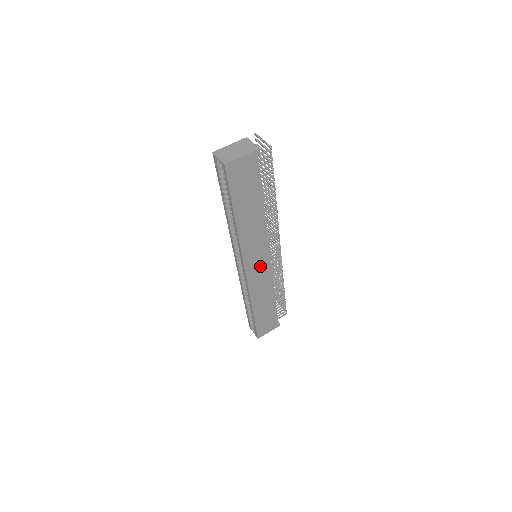
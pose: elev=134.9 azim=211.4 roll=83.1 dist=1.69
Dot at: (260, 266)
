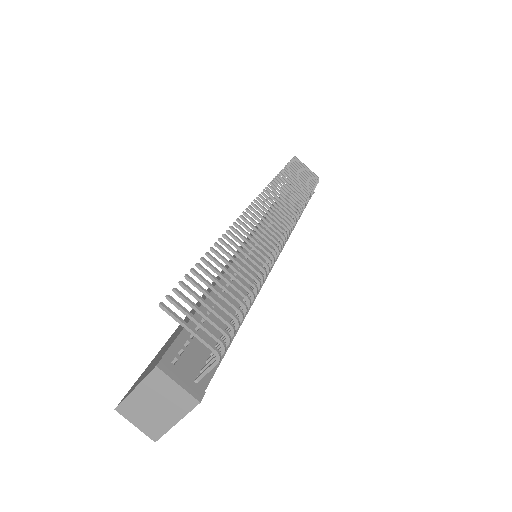
Dot at: occluded
